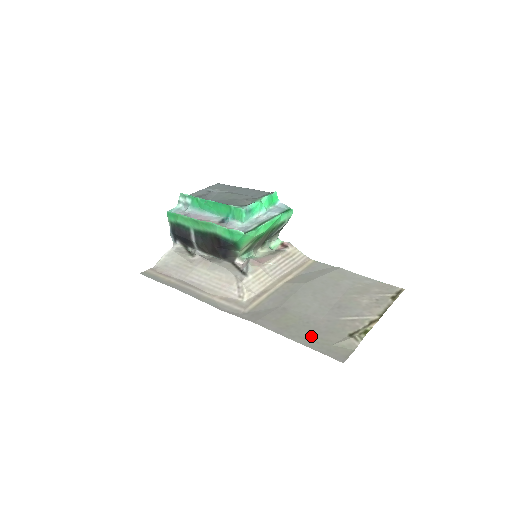
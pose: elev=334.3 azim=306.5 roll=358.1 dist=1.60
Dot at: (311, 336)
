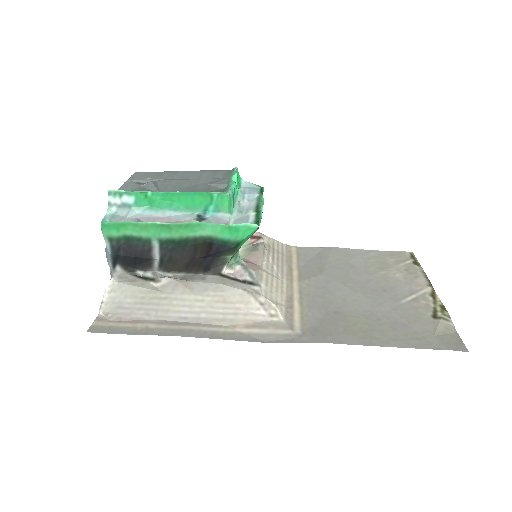
Dot at: (403, 334)
